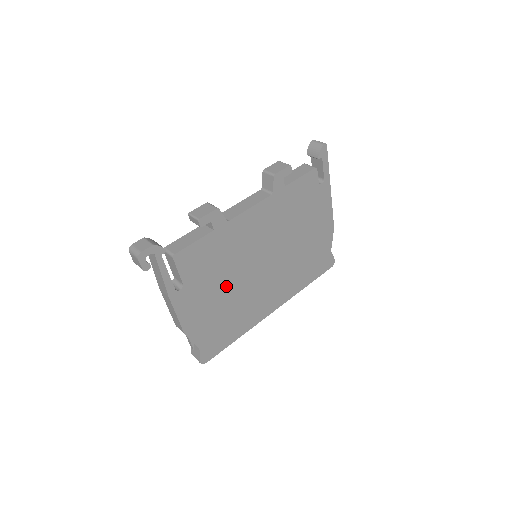
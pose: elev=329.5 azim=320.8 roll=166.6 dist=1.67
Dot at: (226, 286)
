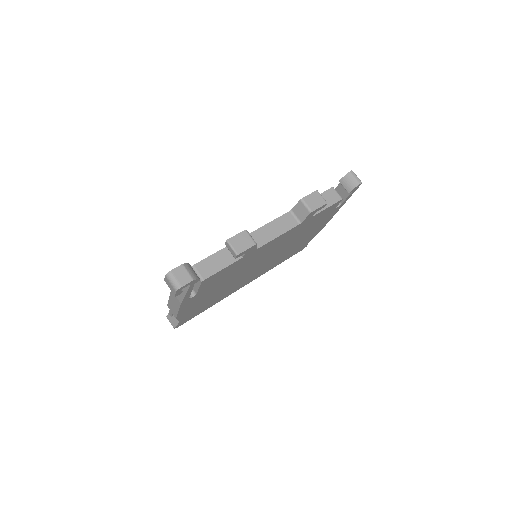
Dot at: (225, 284)
